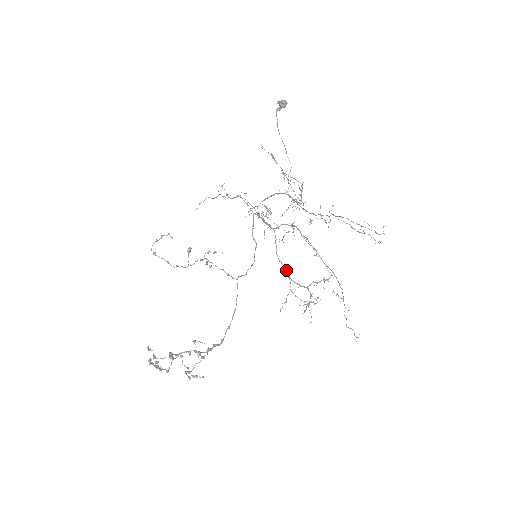
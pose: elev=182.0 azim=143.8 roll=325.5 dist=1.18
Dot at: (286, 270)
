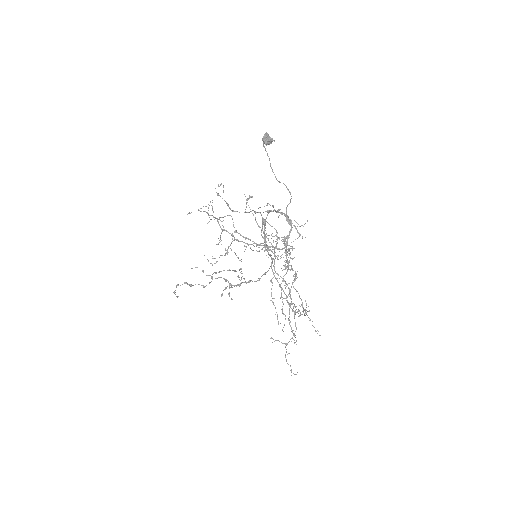
Dot at: (277, 280)
